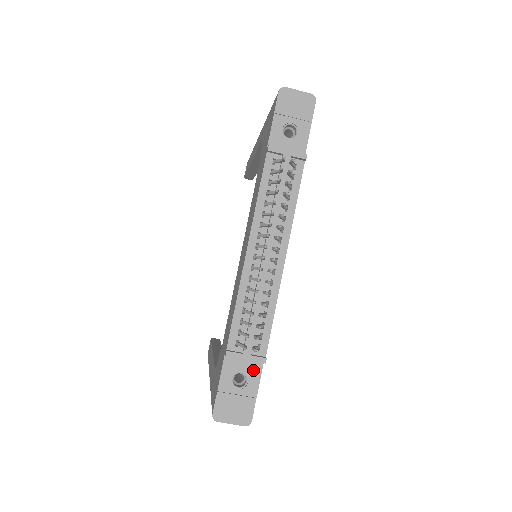
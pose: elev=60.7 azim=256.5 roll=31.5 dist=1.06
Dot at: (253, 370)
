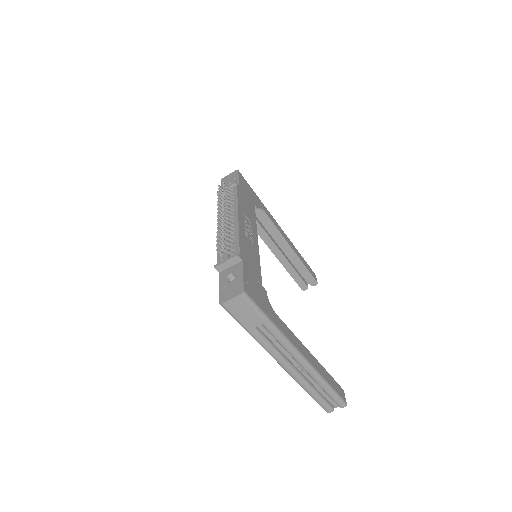
Dot at: (237, 268)
